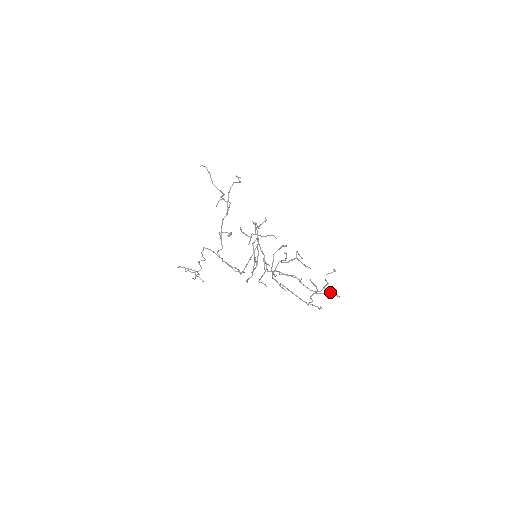
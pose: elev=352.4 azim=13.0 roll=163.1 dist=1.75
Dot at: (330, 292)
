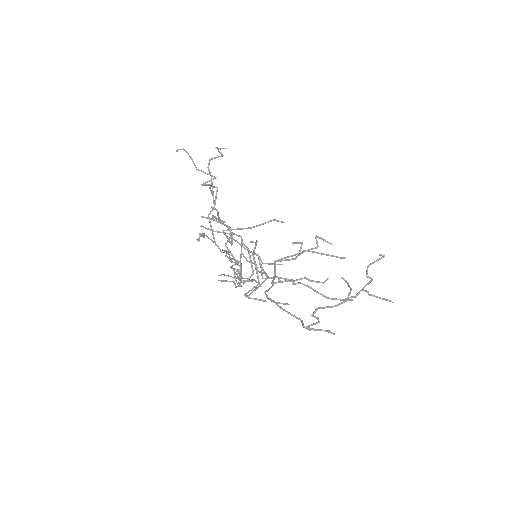
Dot at: occluded
